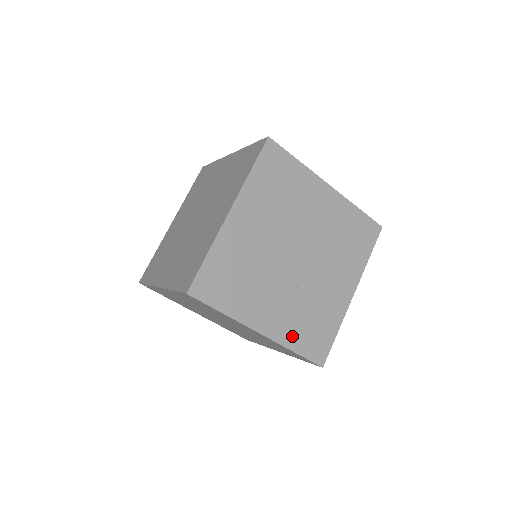
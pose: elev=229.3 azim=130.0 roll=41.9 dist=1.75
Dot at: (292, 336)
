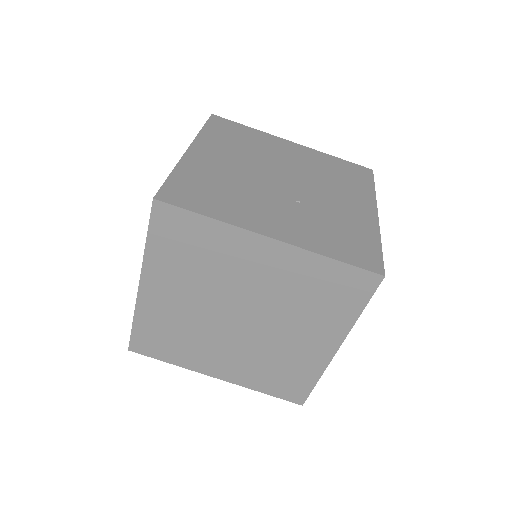
Dot at: (318, 243)
